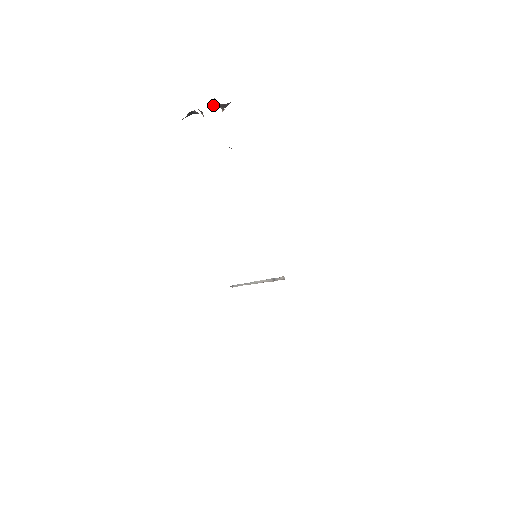
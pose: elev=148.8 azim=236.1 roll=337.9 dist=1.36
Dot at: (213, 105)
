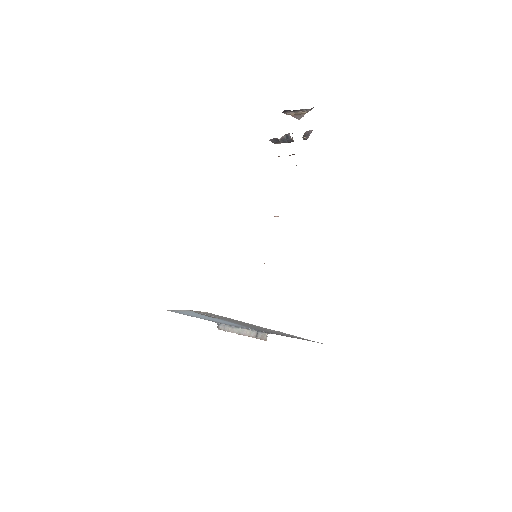
Dot at: (302, 137)
